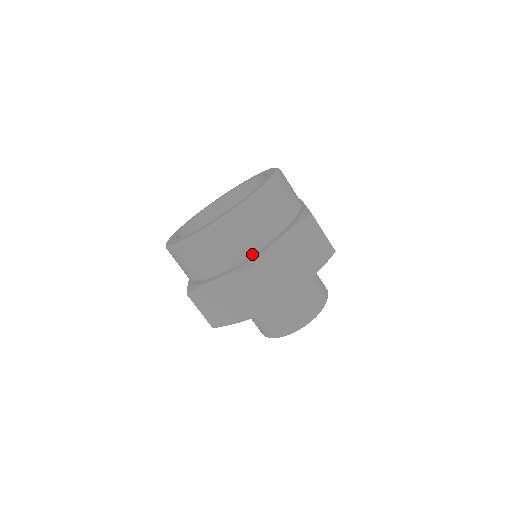
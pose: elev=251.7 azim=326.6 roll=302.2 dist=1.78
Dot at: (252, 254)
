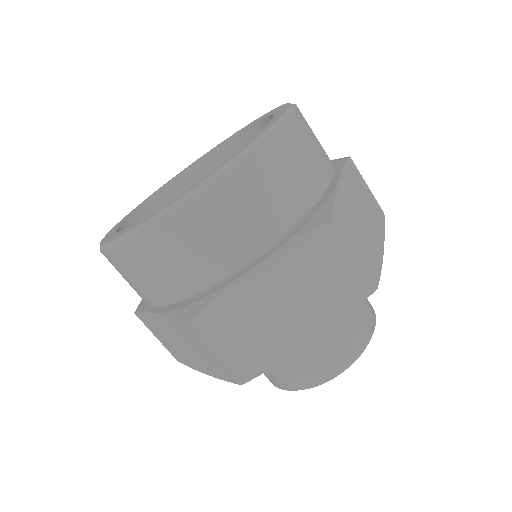
Dot at: (203, 290)
